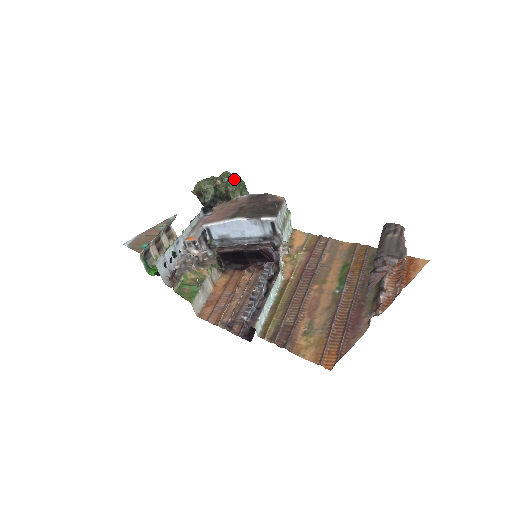
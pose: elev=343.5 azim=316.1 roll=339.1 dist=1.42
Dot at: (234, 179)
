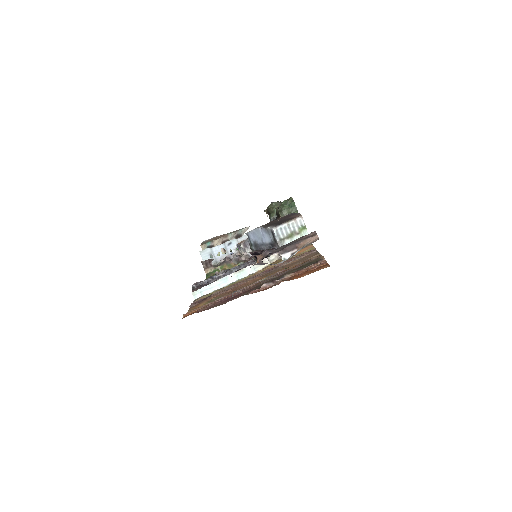
Dot at: (288, 202)
